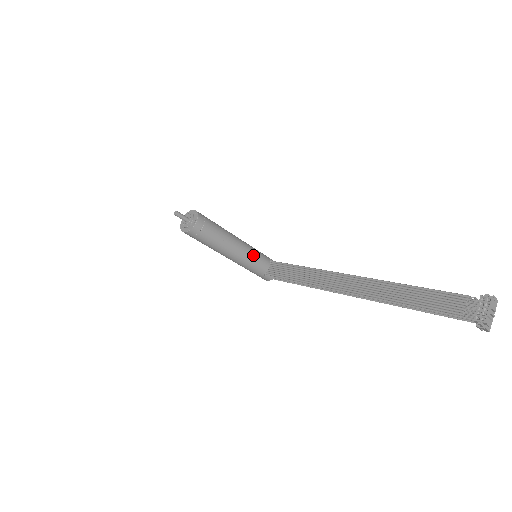
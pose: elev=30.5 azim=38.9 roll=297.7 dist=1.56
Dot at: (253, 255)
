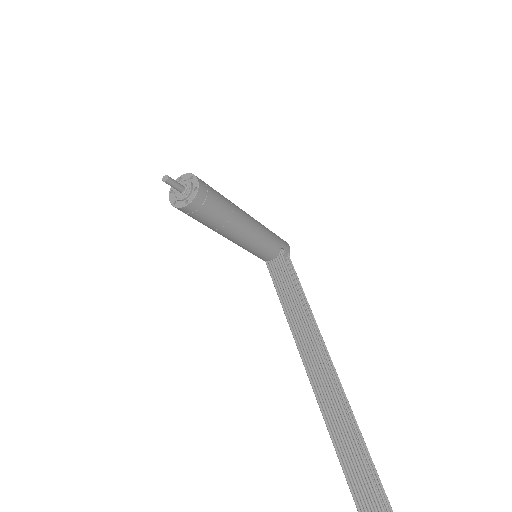
Dot at: (257, 246)
